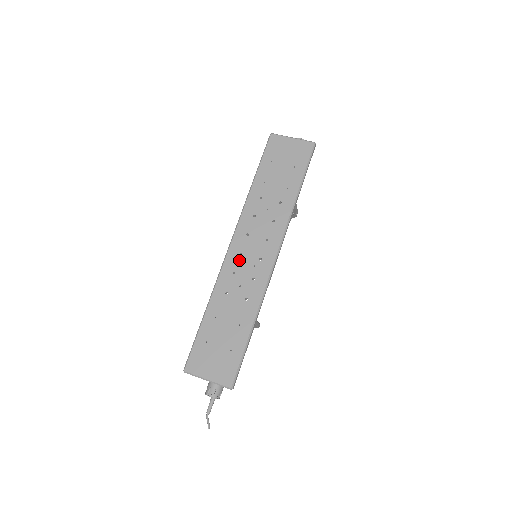
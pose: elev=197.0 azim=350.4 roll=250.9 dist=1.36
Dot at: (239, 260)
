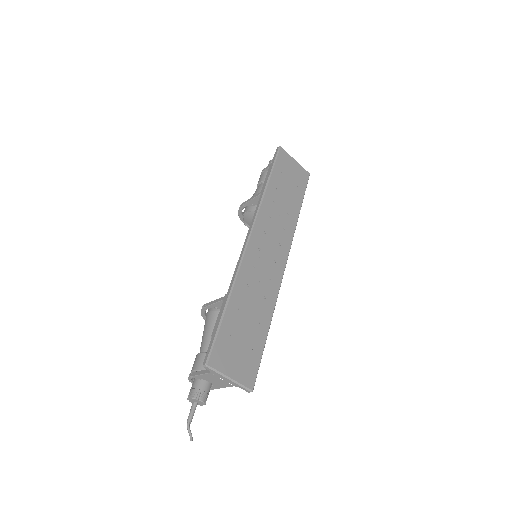
Dot at: (258, 255)
